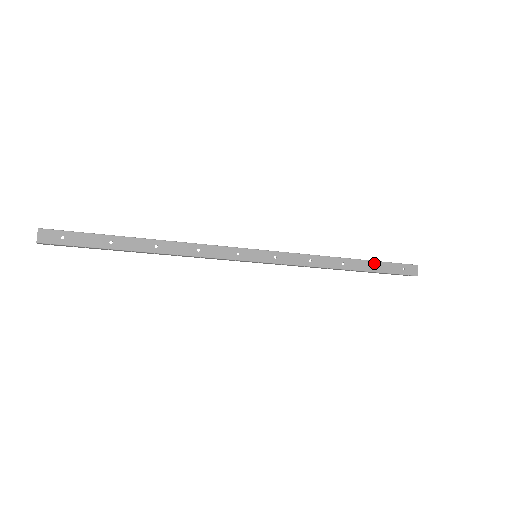
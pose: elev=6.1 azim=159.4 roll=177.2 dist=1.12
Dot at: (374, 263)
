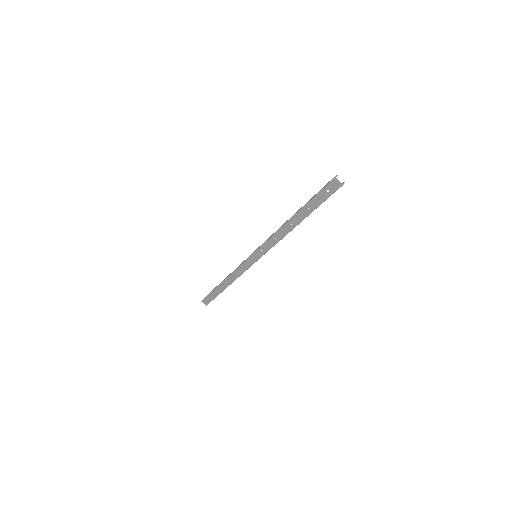
Dot at: (306, 207)
